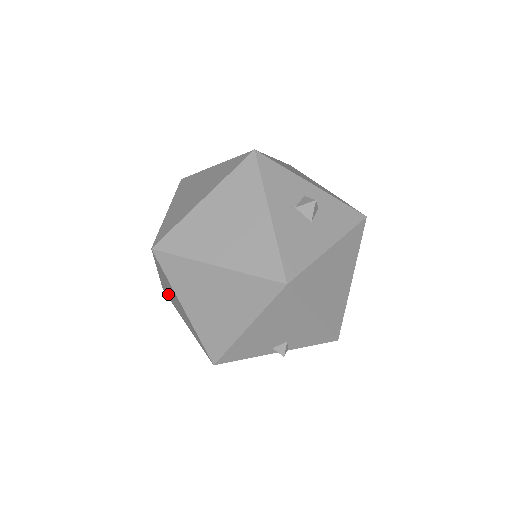
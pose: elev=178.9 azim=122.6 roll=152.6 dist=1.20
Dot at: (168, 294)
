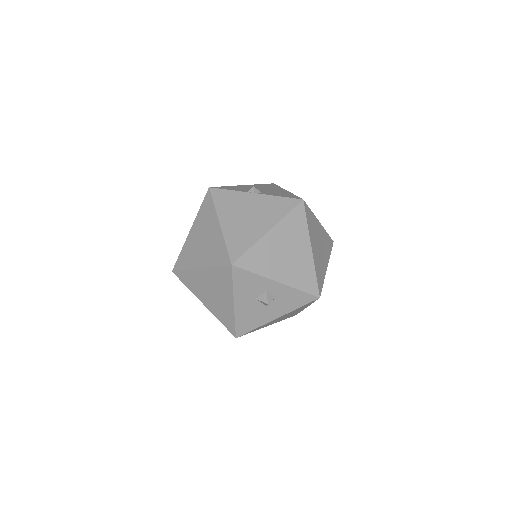
Dot at: occluded
